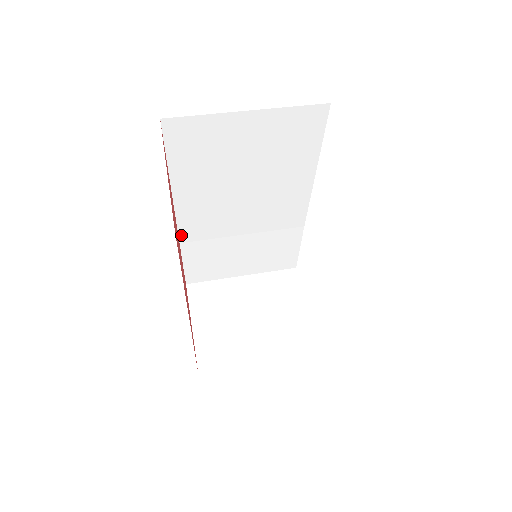
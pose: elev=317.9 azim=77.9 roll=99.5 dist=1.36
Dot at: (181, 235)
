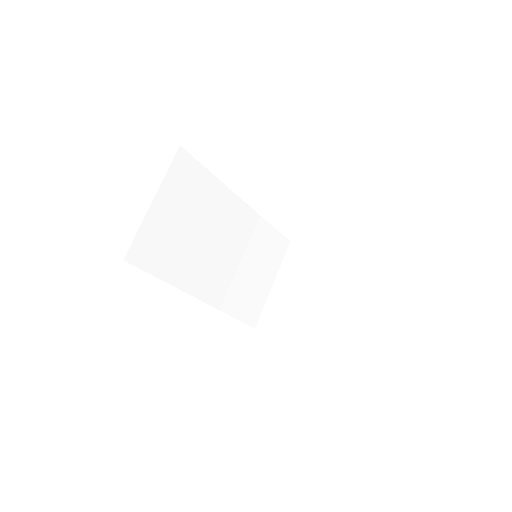
Dot at: (214, 305)
